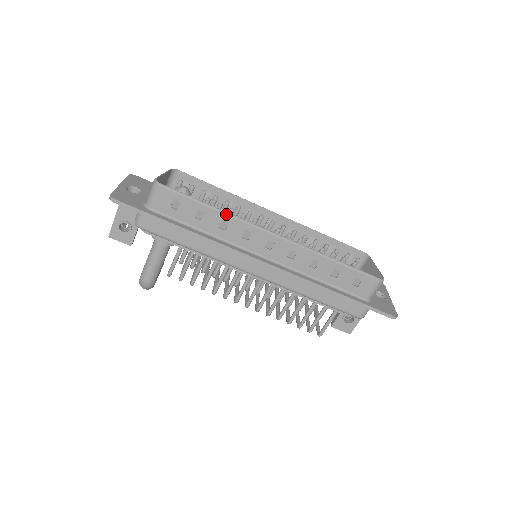
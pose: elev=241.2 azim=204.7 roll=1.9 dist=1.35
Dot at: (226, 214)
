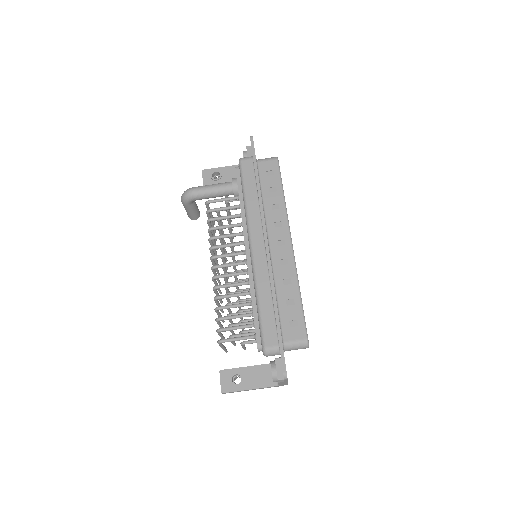
Dot at: (285, 204)
